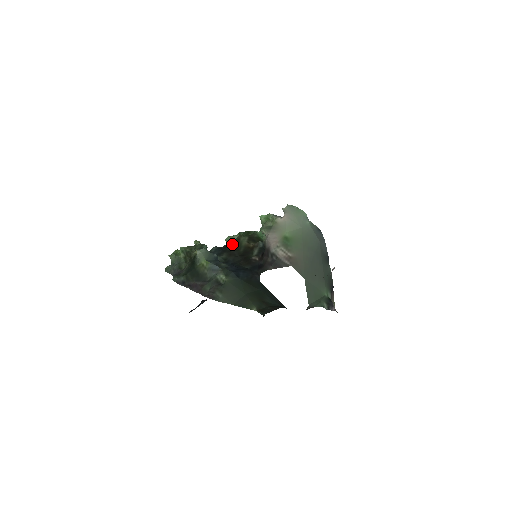
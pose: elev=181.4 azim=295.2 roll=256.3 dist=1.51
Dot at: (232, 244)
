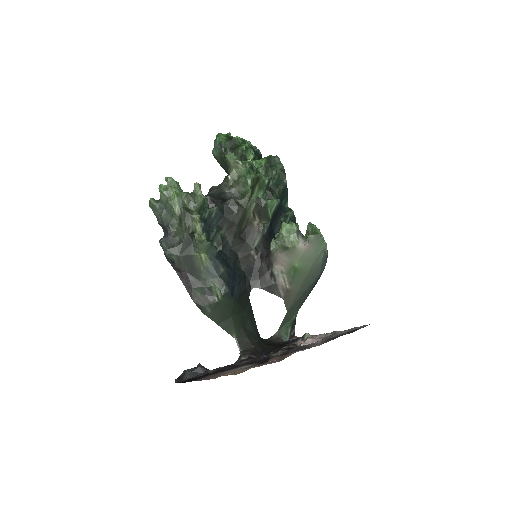
Dot at: (236, 211)
